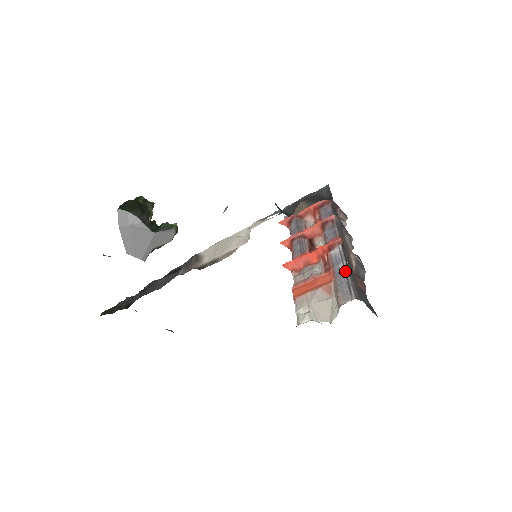
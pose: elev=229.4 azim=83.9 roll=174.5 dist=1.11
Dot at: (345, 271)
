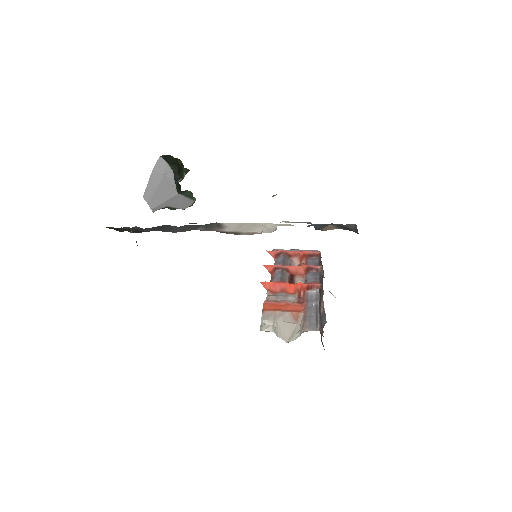
Dot at: (317, 309)
